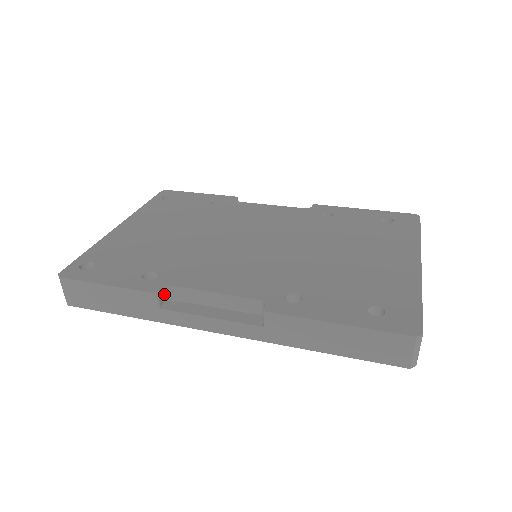
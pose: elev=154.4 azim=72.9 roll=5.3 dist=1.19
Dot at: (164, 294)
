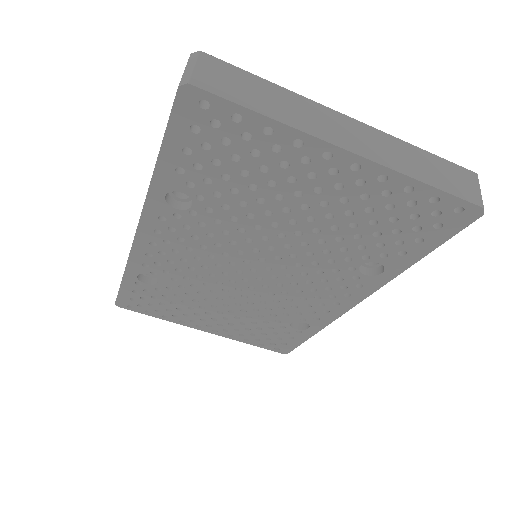
Dot at: occluded
